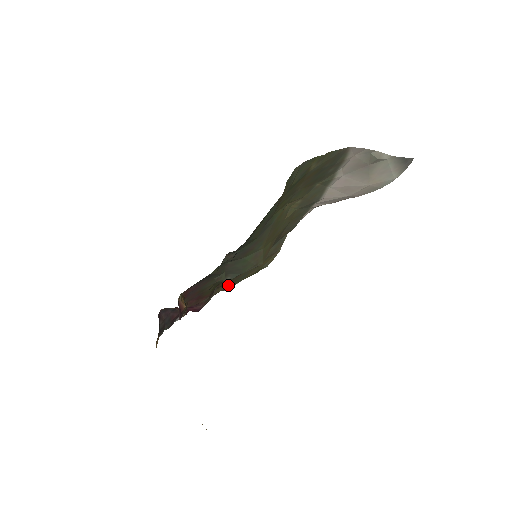
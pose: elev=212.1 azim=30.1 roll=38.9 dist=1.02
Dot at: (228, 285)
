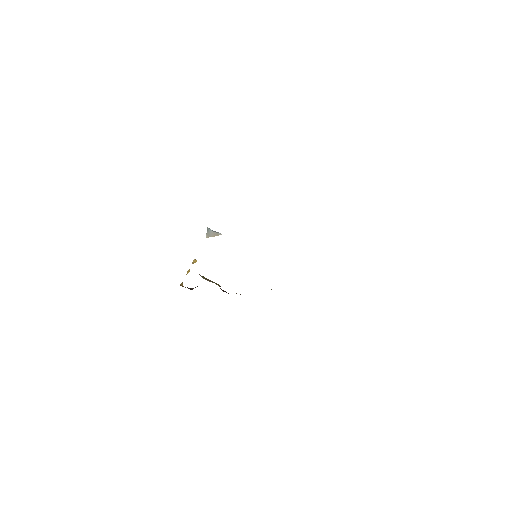
Dot at: occluded
